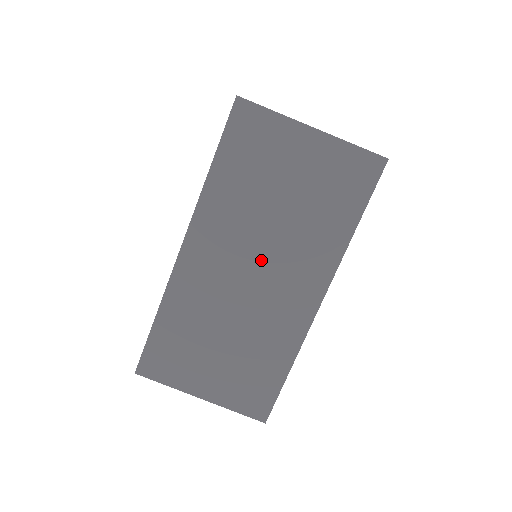
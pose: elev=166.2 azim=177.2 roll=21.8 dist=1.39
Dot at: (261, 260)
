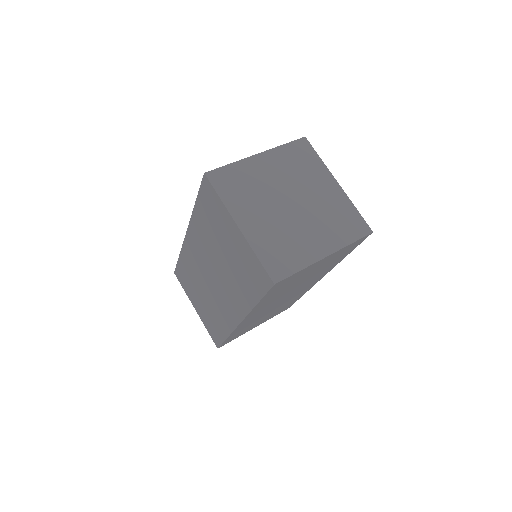
Dot at: (215, 274)
